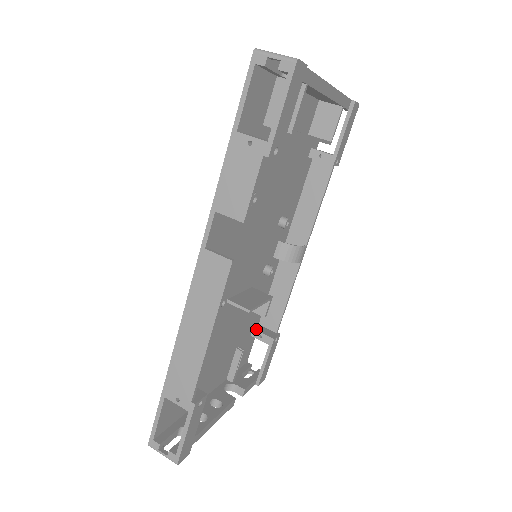
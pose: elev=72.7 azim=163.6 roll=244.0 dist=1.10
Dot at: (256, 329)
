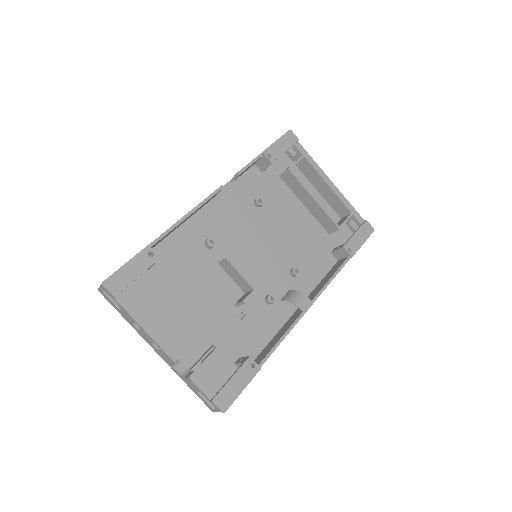
Dot at: occluded
